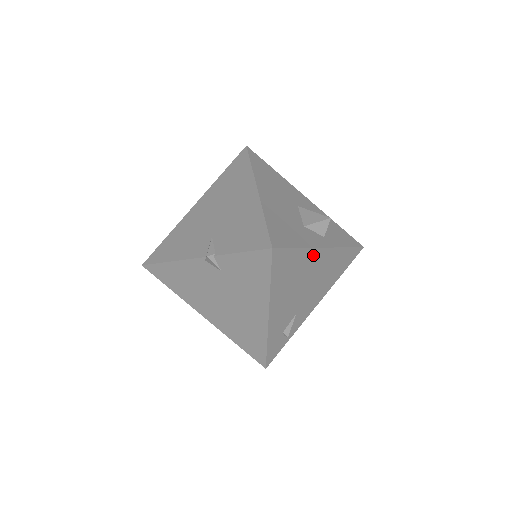
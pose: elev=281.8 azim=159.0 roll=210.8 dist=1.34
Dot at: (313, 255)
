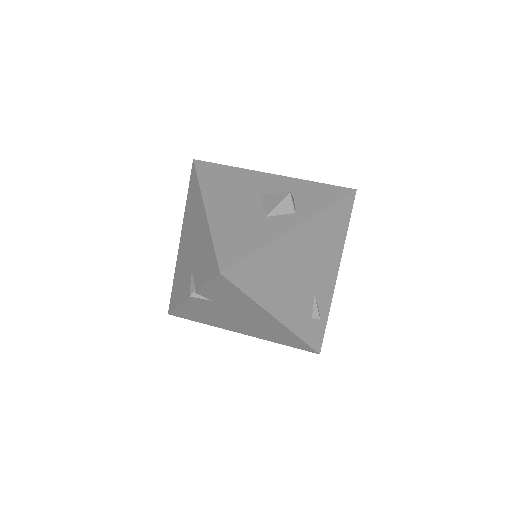
Dot at: (285, 243)
